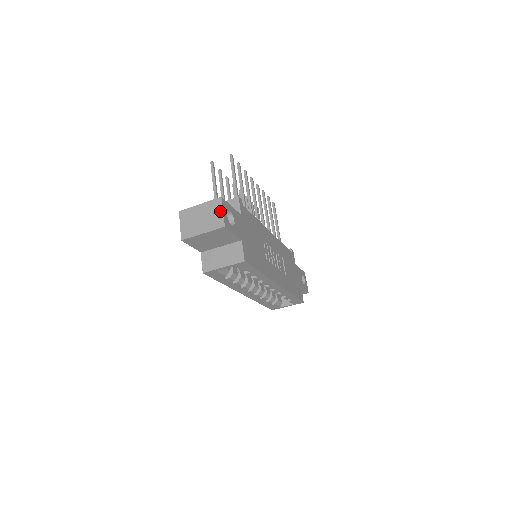
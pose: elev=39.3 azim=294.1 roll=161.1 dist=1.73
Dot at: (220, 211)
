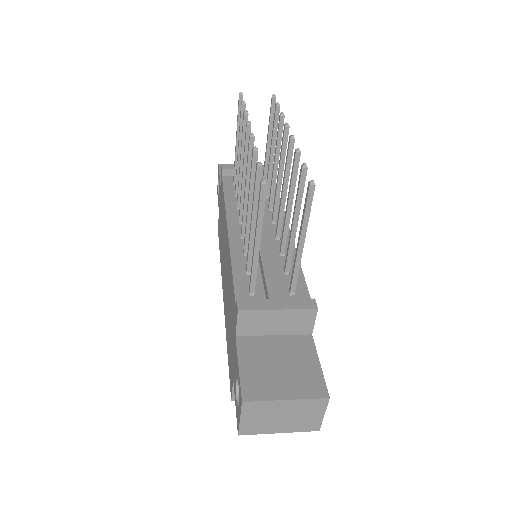
Dot at: (320, 415)
